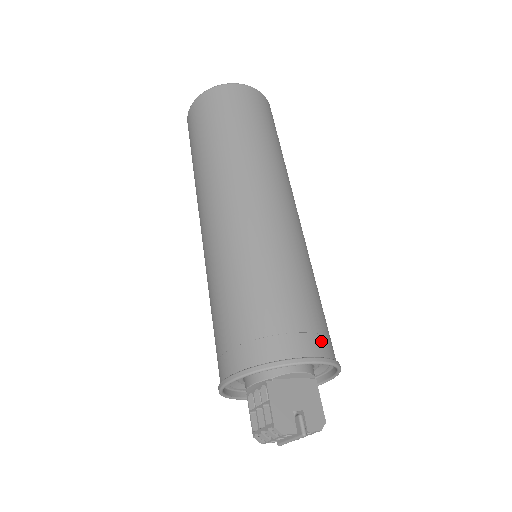
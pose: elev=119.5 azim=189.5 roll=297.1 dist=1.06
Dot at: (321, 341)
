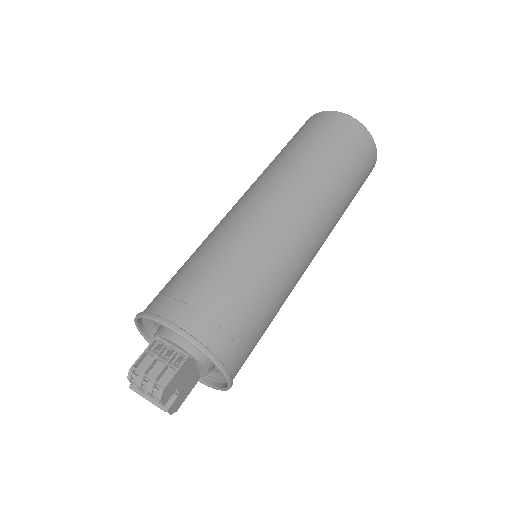
Dot at: occluded
